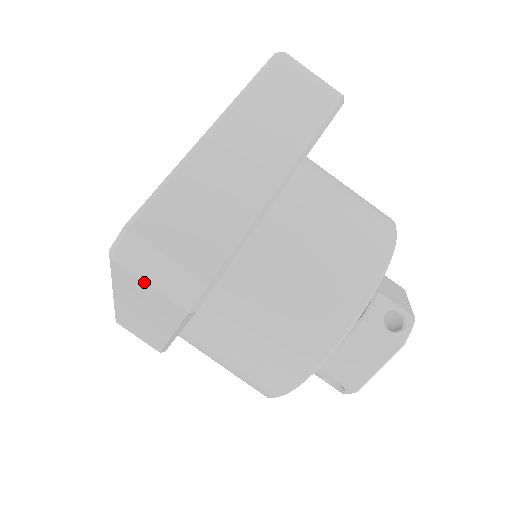
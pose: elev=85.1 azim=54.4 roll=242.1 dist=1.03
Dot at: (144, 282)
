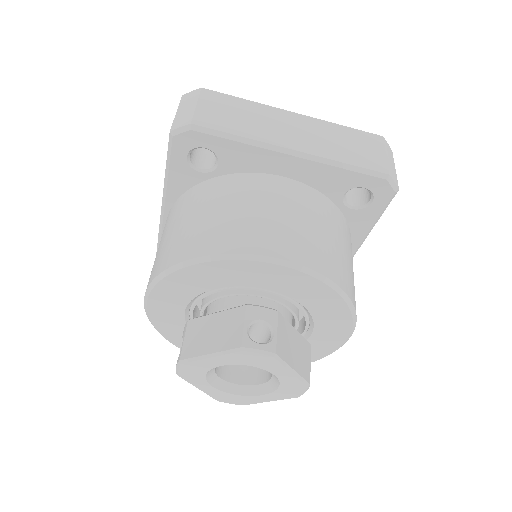
Dot at: (177, 111)
